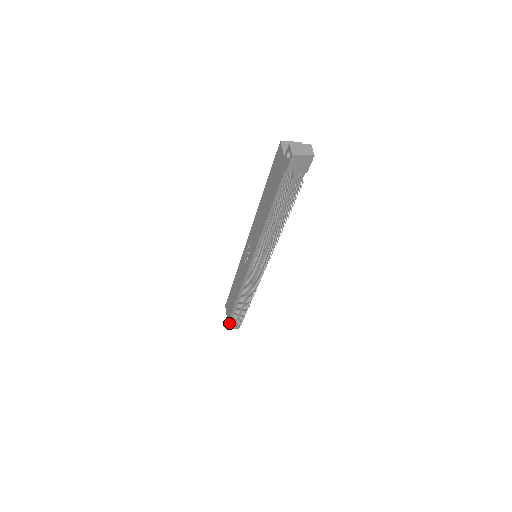
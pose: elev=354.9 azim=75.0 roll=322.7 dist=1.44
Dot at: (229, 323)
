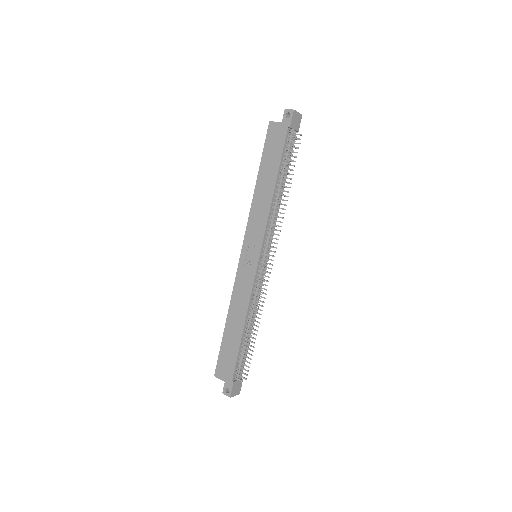
Dot at: (234, 381)
